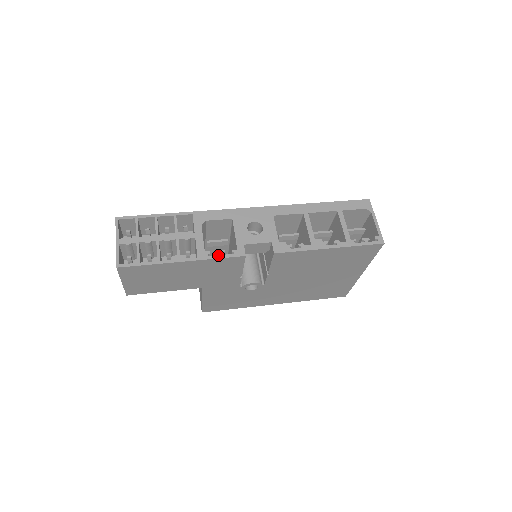
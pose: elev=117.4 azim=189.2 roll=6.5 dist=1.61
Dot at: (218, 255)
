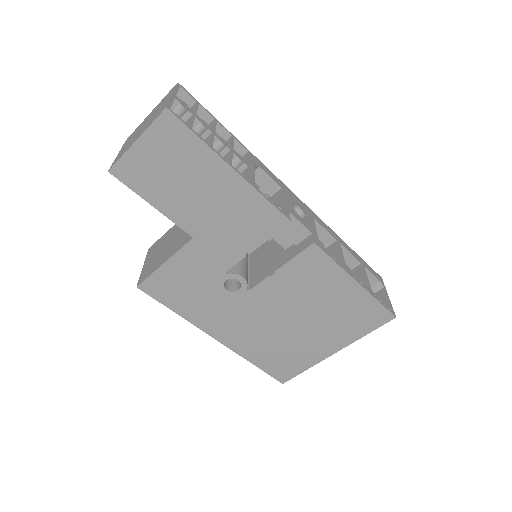
Dot at: (267, 197)
